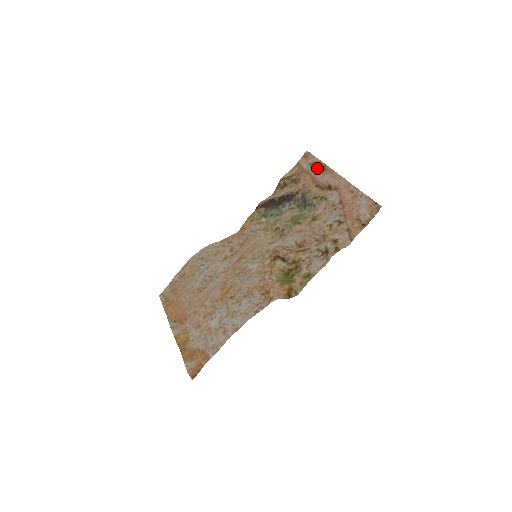
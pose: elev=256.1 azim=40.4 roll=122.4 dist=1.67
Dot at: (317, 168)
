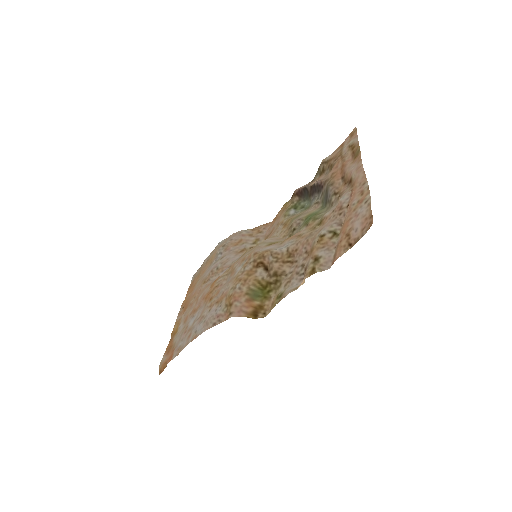
Dot at: (353, 152)
